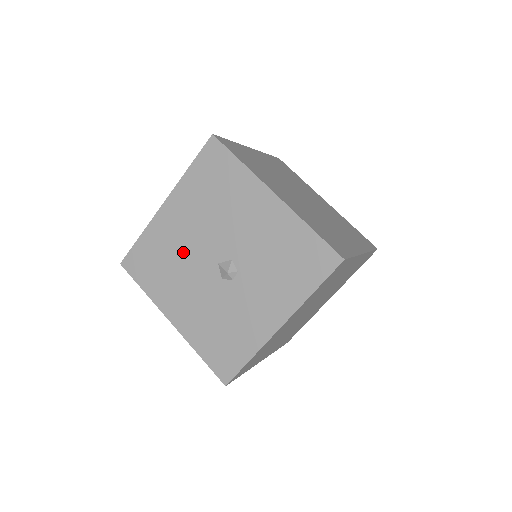
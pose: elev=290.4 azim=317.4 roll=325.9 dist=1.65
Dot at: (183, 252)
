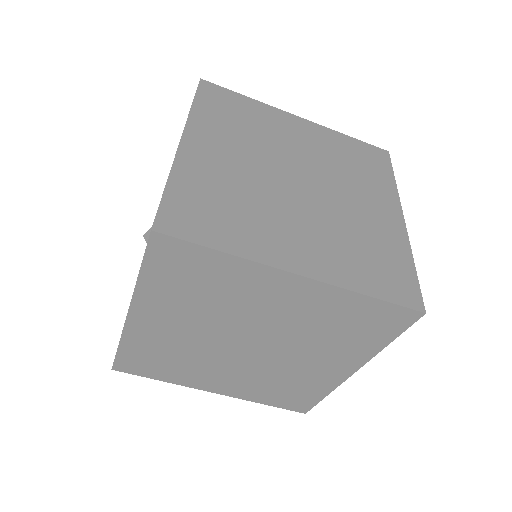
Dot at: occluded
